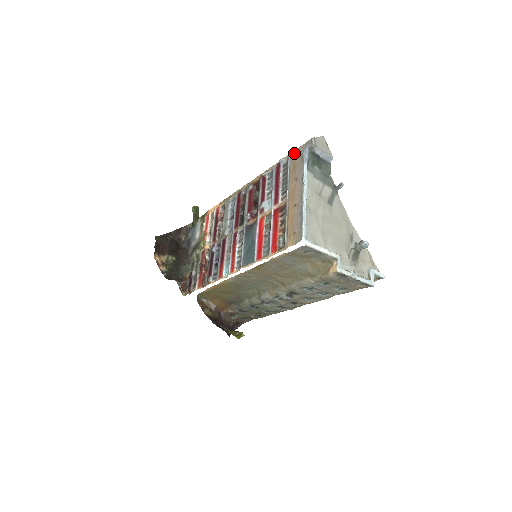
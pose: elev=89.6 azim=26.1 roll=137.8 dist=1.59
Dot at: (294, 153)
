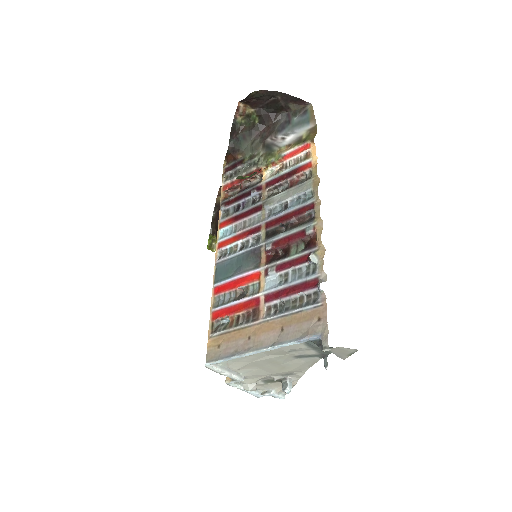
Dot at: (322, 313)
